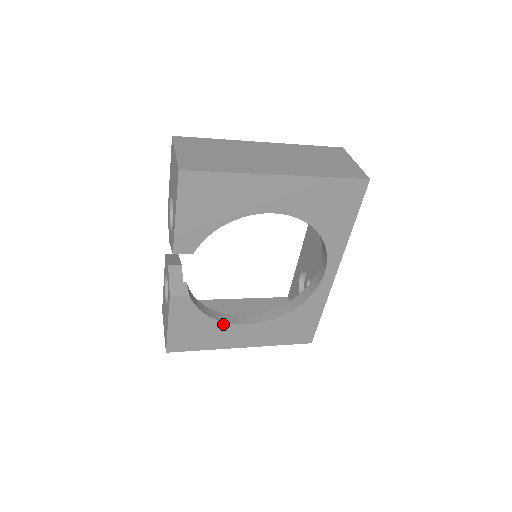
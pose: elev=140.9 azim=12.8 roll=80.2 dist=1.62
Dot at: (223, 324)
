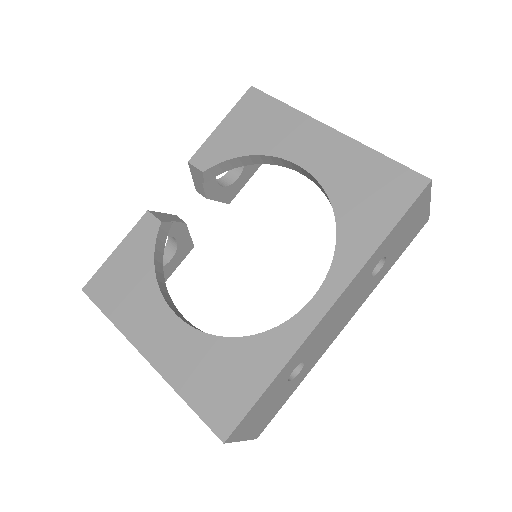
Dot at: (157, 293)
